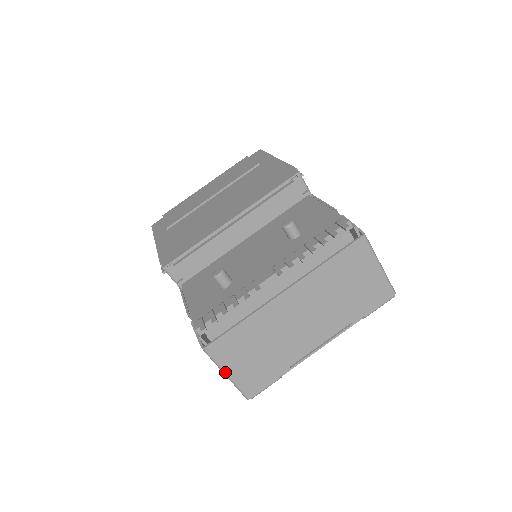
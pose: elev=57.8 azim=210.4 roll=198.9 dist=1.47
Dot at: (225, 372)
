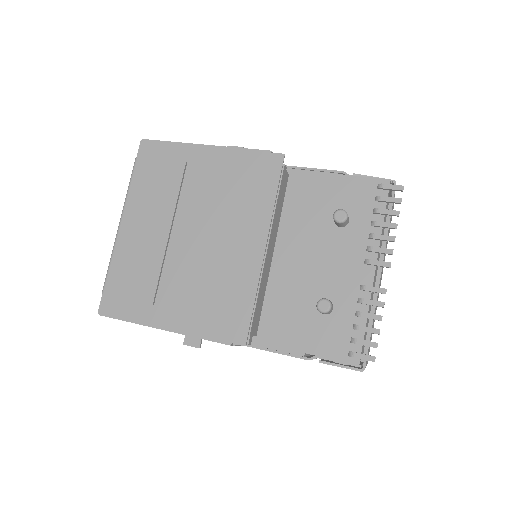
Dot at: occluded
